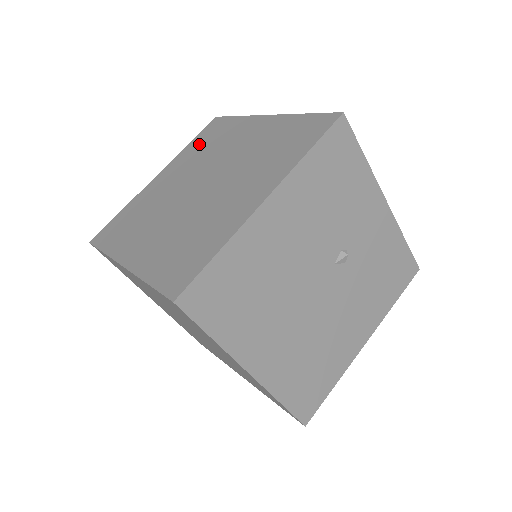
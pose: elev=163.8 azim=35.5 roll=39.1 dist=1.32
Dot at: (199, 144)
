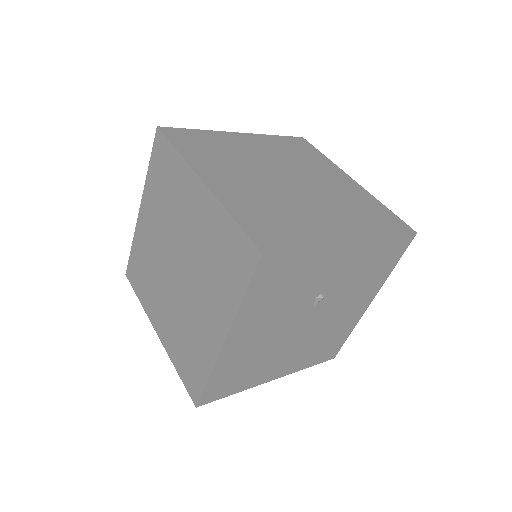
Dot at: (157, 180)
